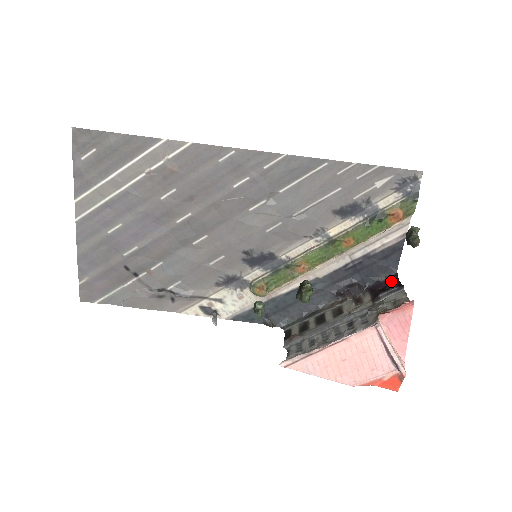
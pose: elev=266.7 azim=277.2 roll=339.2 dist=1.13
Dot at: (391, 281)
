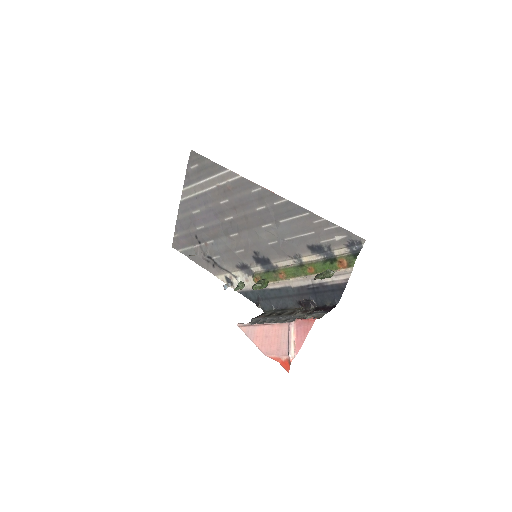
Dot at: (331, 308)
